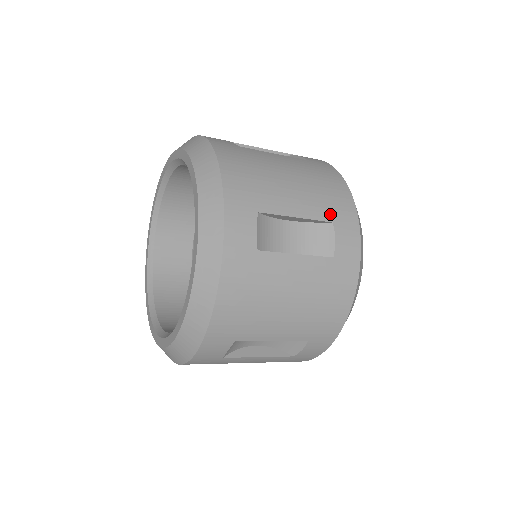
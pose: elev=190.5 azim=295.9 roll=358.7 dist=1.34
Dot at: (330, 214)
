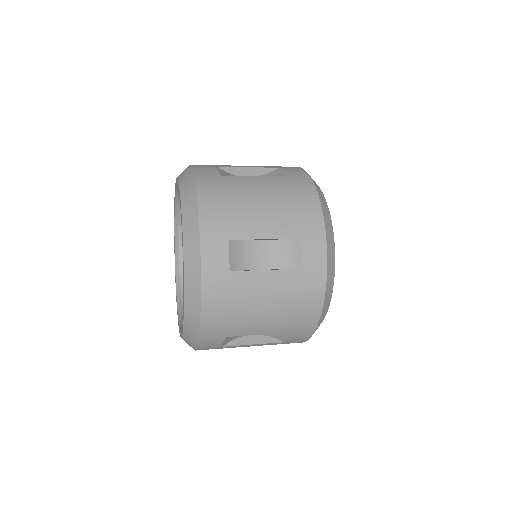
Dot at: (297, 231)
